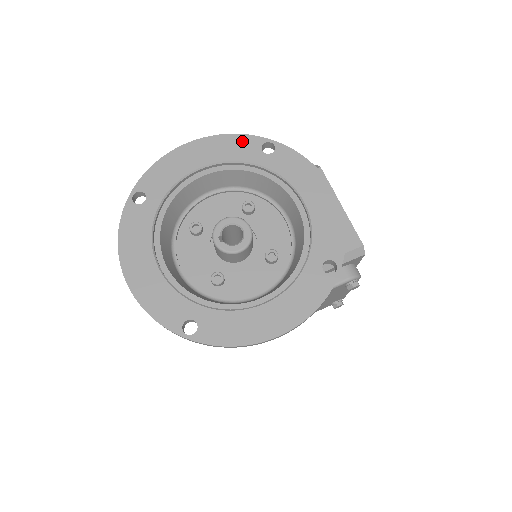
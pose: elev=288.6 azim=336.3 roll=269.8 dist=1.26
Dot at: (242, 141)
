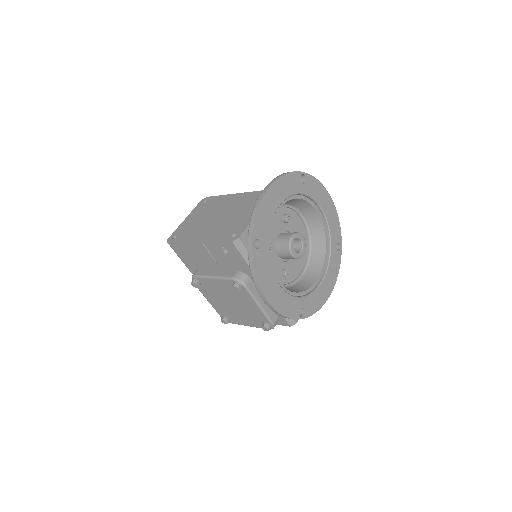
Dot at: (338, 230)
